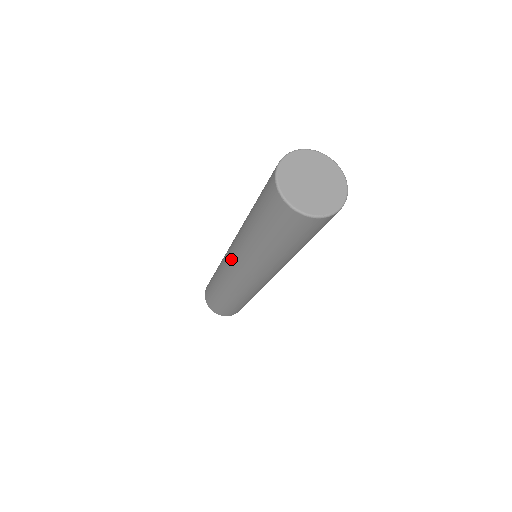
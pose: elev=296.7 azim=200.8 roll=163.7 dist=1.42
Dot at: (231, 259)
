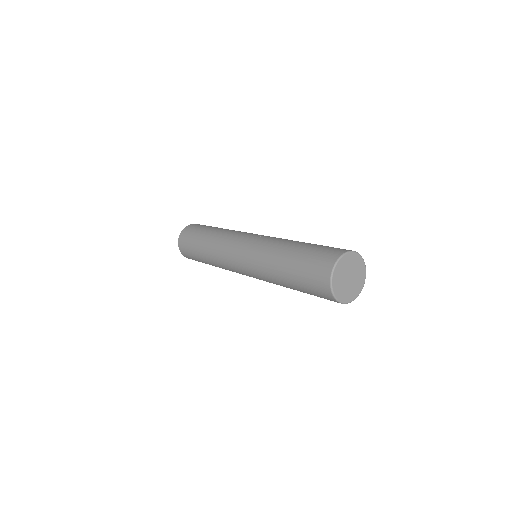
Dot at: (242, 265)
